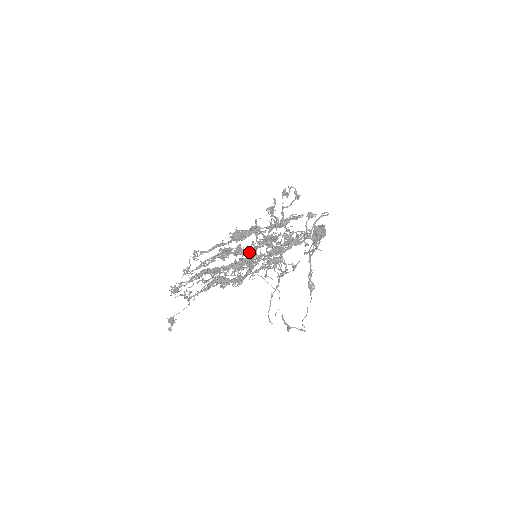
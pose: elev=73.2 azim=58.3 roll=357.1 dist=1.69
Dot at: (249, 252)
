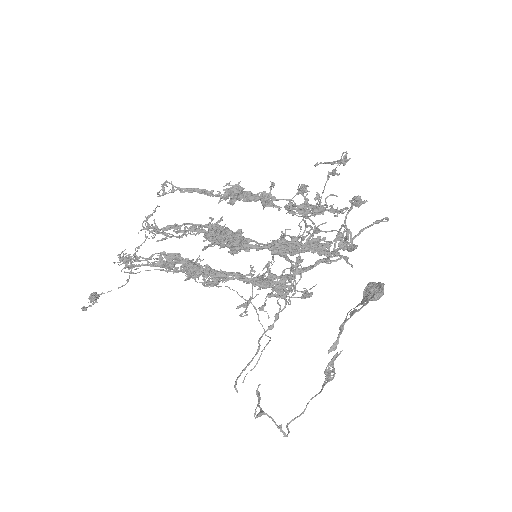
Dot at: (257, 275)
